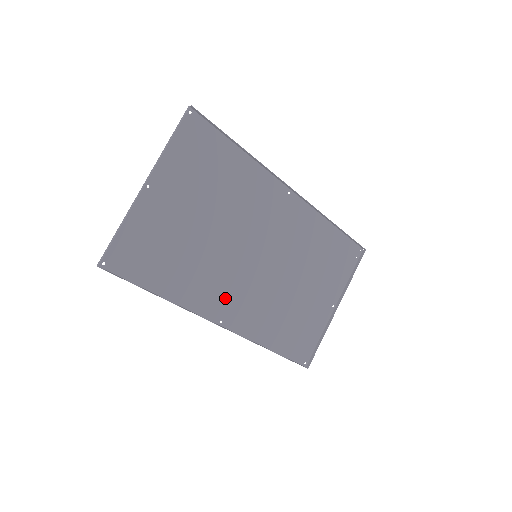
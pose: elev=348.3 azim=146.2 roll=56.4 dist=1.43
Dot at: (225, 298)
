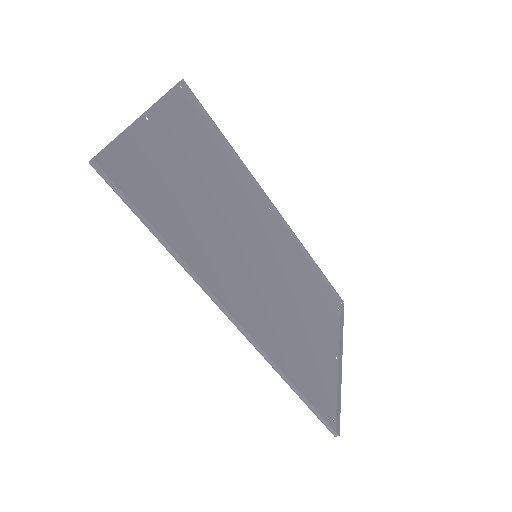
Dot at: (235, 290)
